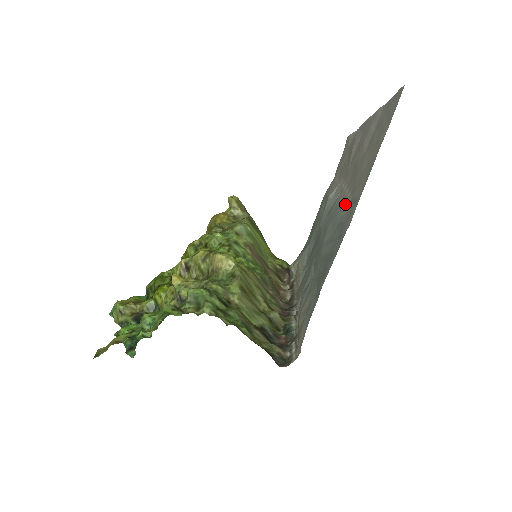
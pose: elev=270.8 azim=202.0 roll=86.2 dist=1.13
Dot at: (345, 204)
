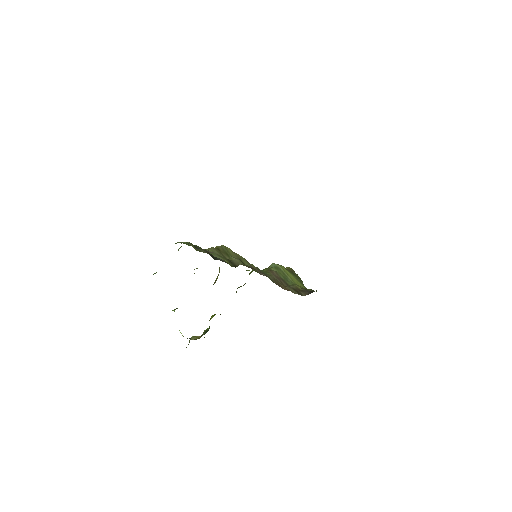
Dot at: occluded
